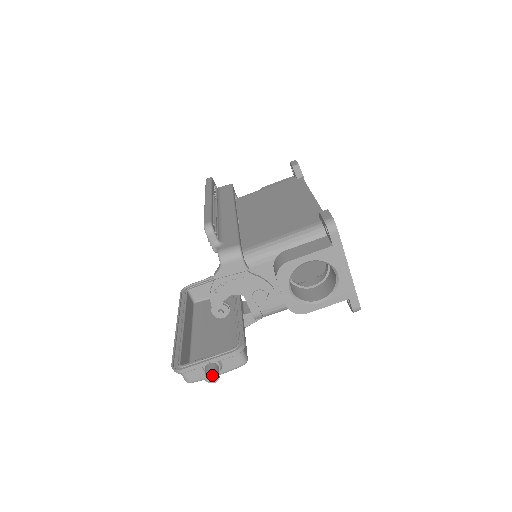
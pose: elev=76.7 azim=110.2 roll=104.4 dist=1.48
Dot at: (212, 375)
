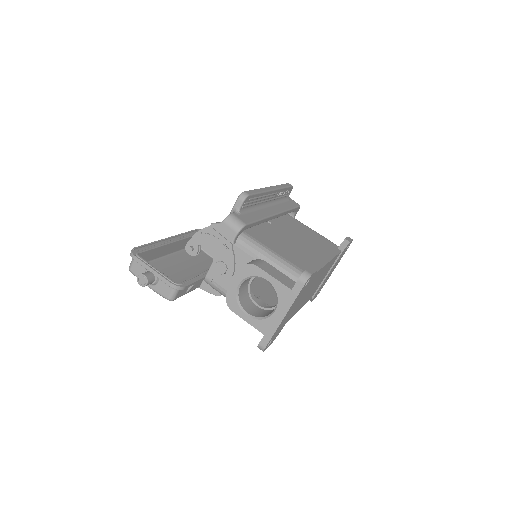
Dot at: (144, 279)
